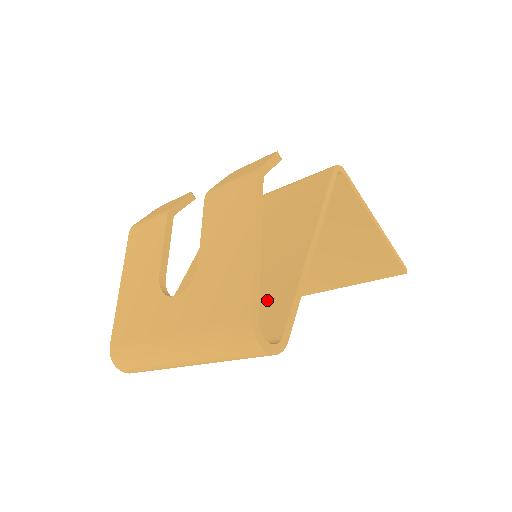
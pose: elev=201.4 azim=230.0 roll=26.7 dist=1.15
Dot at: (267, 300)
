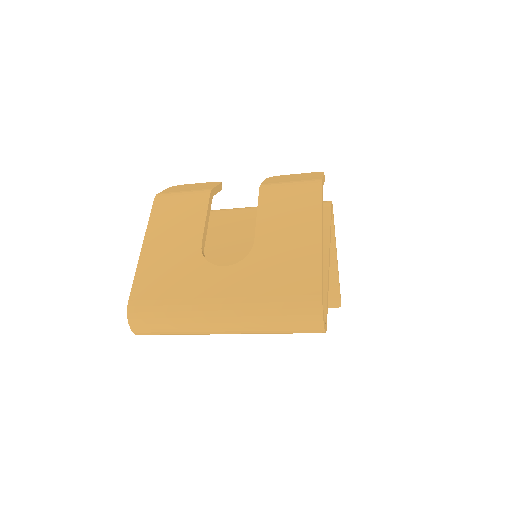
Dot at: occluded
